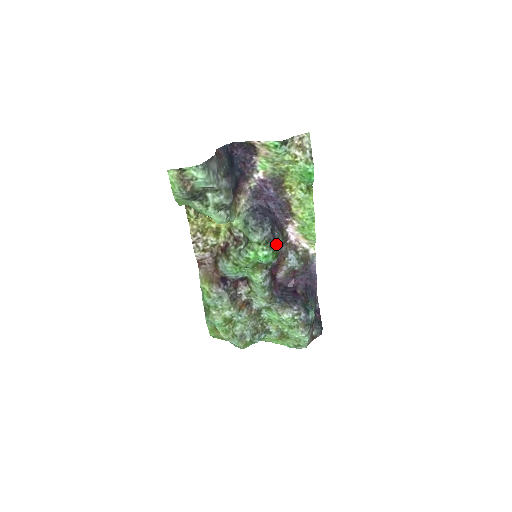
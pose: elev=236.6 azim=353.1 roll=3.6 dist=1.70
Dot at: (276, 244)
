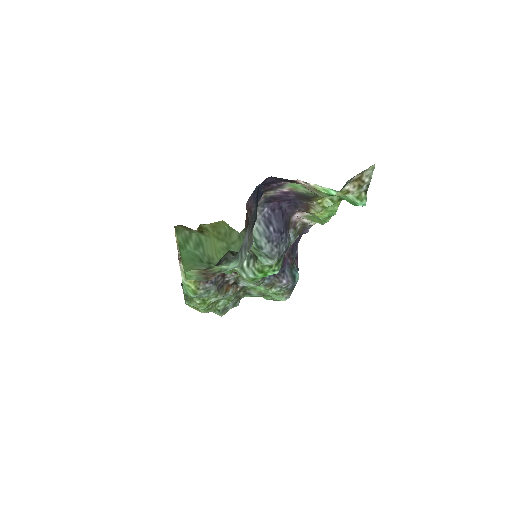
Dot at: occluded
